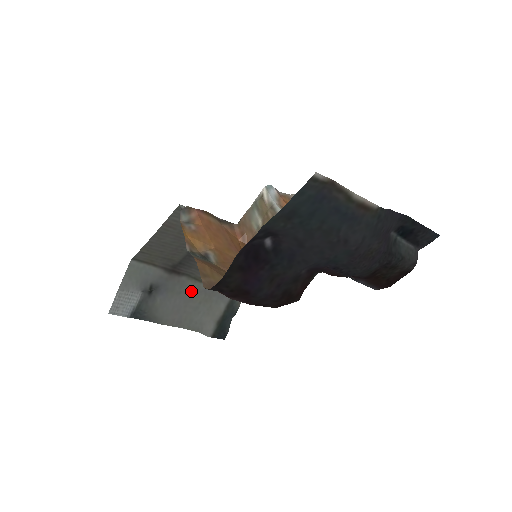
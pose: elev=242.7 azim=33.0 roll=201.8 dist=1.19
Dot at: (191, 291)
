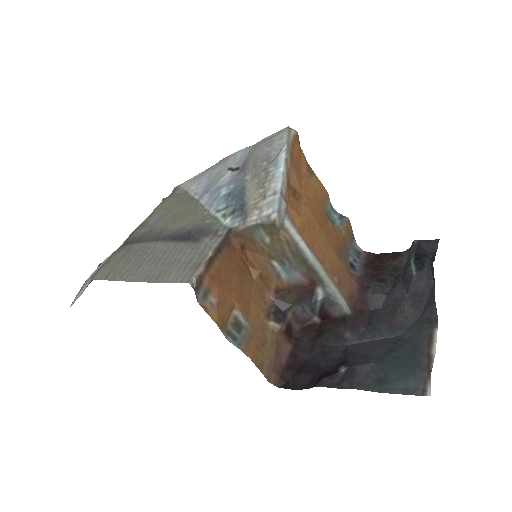
Dot at: occluded
